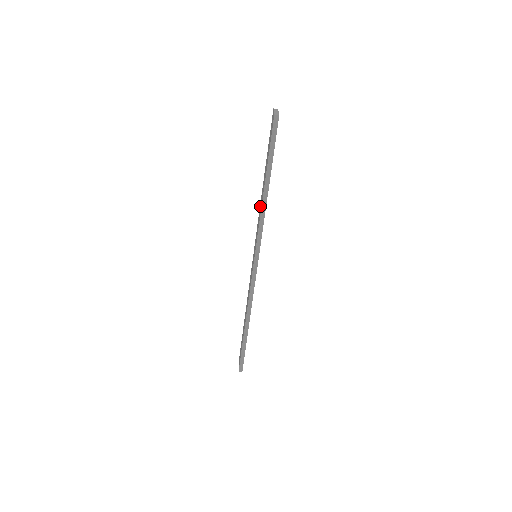
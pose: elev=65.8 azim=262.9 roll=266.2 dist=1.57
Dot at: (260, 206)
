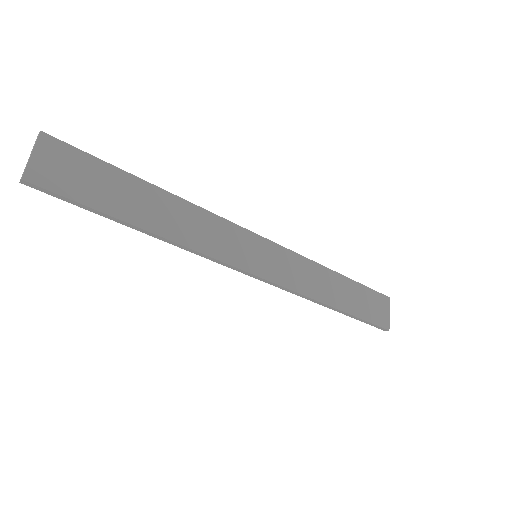
Dot at: occluded
